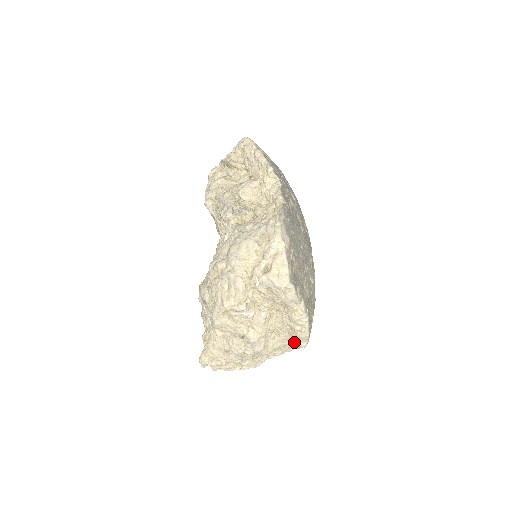
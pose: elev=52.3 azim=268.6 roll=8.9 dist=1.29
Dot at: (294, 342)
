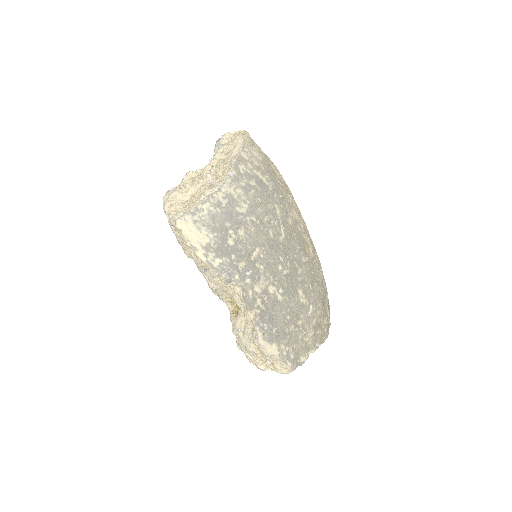
Dot at: occluded
